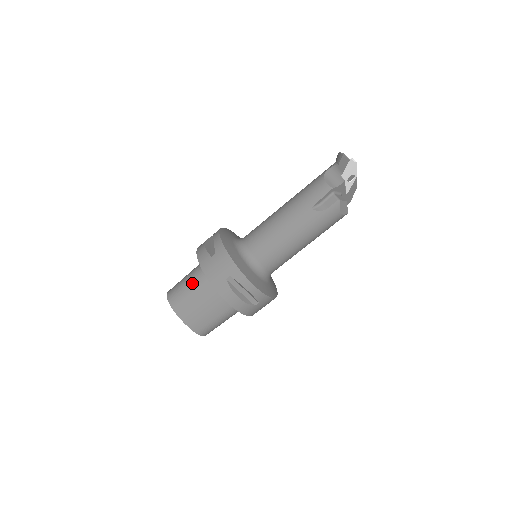
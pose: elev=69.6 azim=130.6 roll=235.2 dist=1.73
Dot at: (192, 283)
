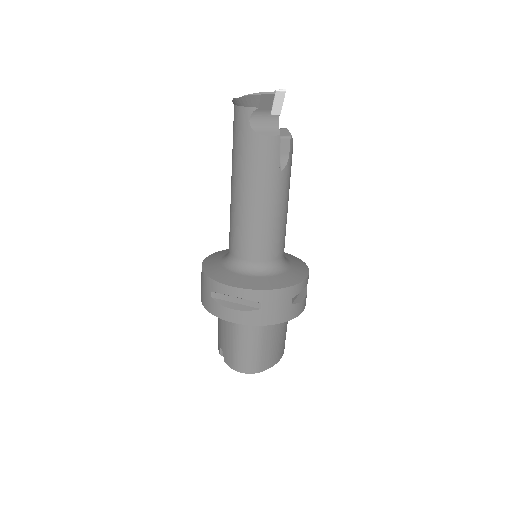
Dot at: (256, 341)
